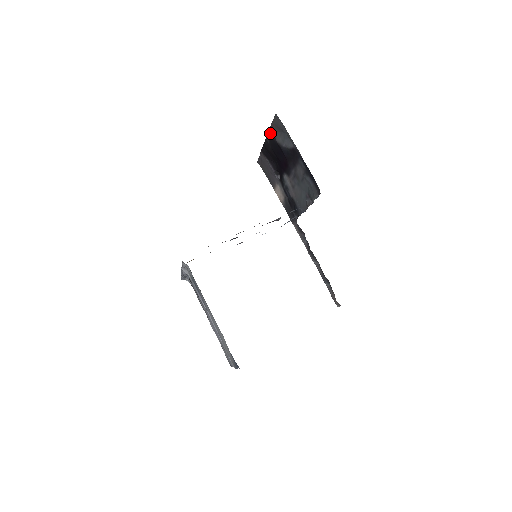
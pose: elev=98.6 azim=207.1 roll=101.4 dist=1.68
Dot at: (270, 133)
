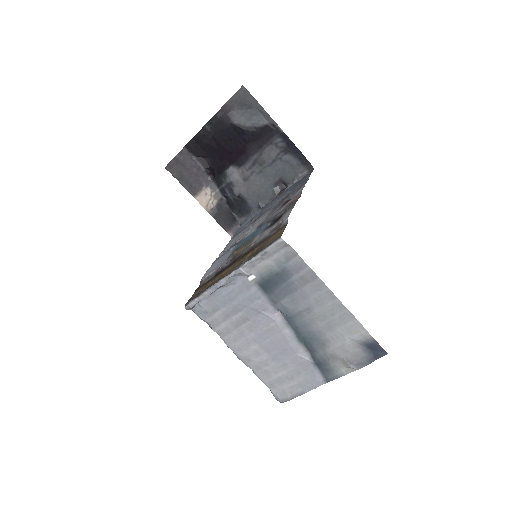
Dot at: (218, 116)
